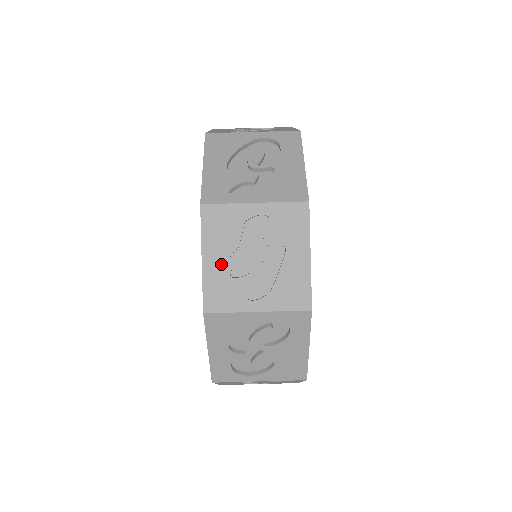
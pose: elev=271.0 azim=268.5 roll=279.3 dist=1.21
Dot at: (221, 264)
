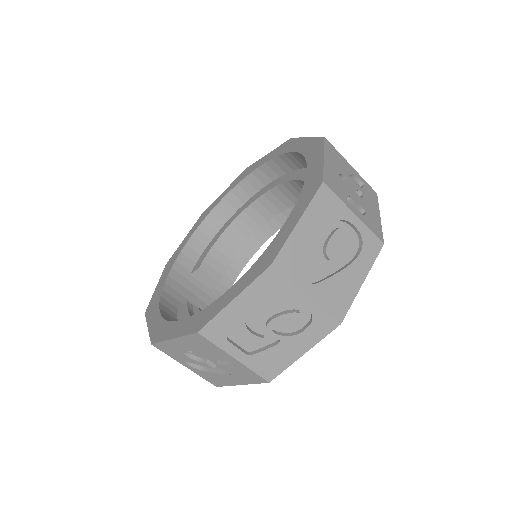
Dot at: (183, 348)
